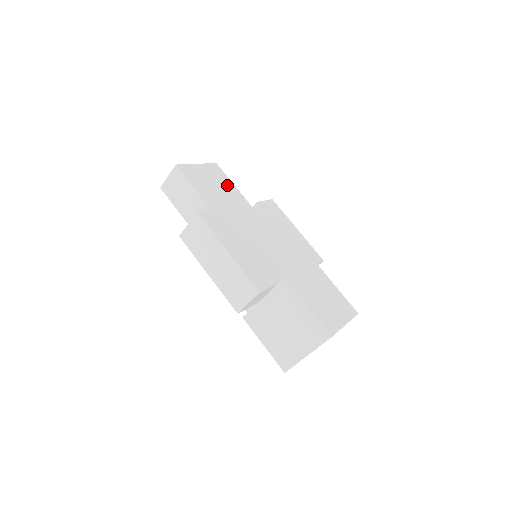
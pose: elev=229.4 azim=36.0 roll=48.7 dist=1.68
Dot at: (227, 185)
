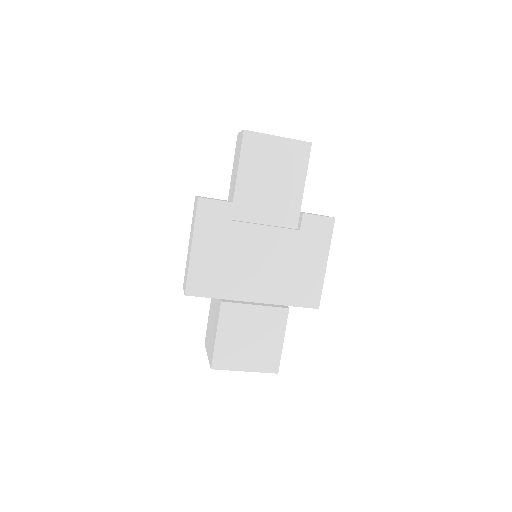
Dot at: (294, 175)
